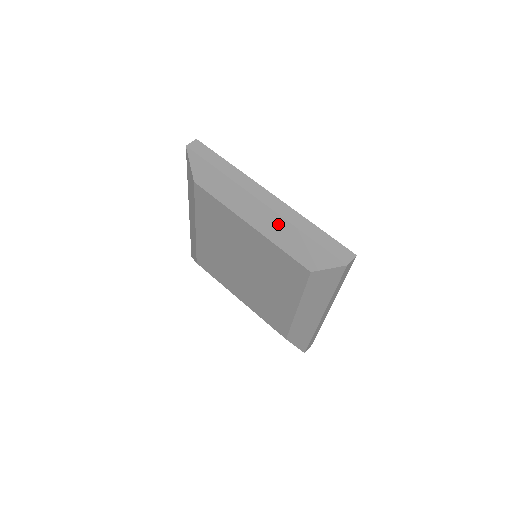
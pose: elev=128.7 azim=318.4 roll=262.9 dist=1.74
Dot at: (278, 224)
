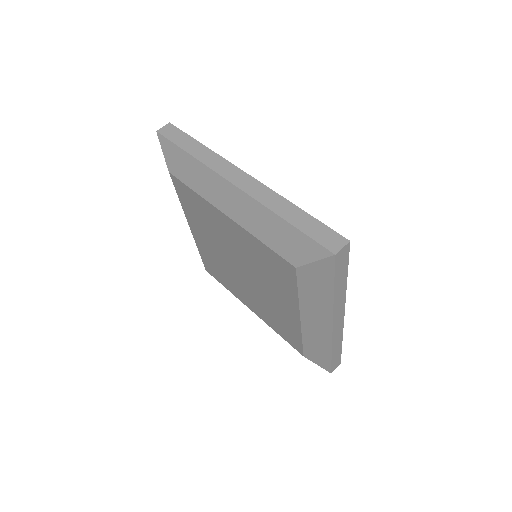
Dot at: (253, 210)
